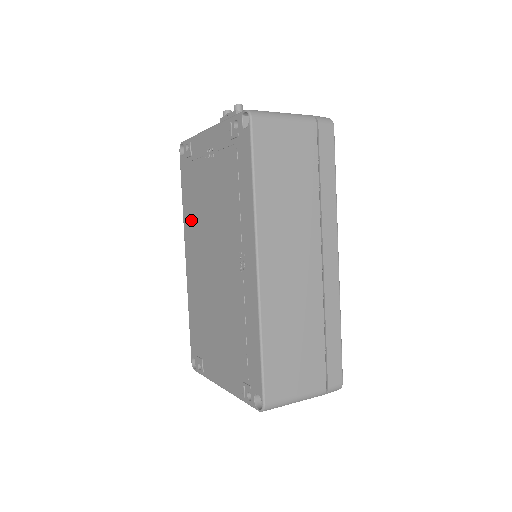
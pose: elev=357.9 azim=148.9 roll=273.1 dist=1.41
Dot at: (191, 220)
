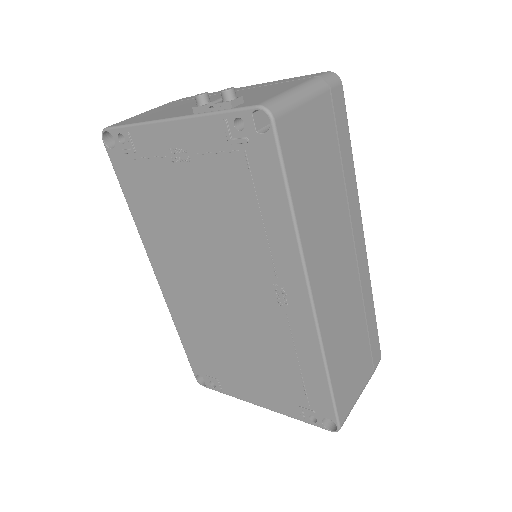
Dot at: (157, 235)
